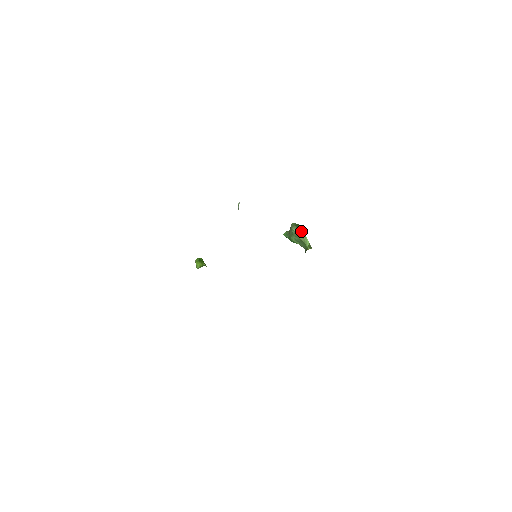
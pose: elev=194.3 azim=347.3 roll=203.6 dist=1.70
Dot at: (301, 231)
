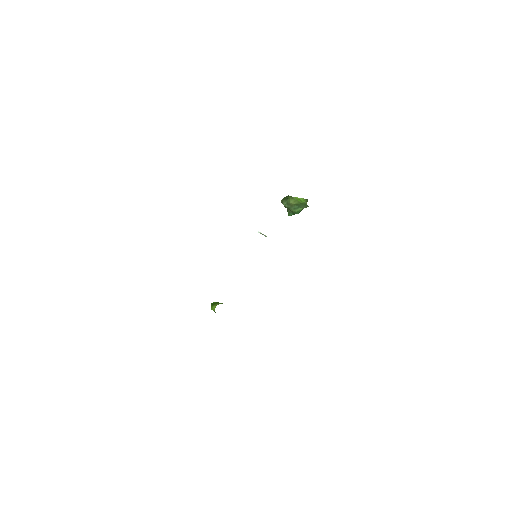
Dot at: (289, 199)
